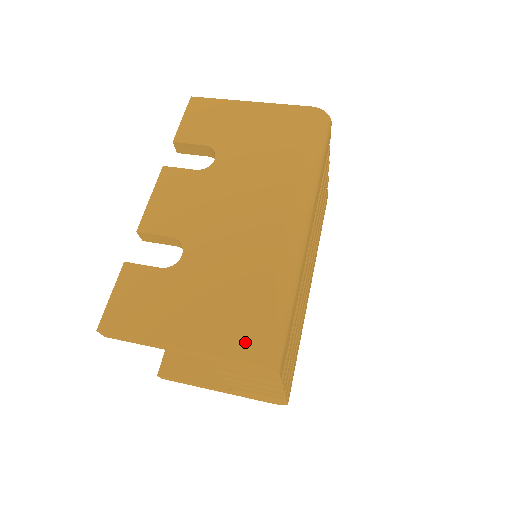
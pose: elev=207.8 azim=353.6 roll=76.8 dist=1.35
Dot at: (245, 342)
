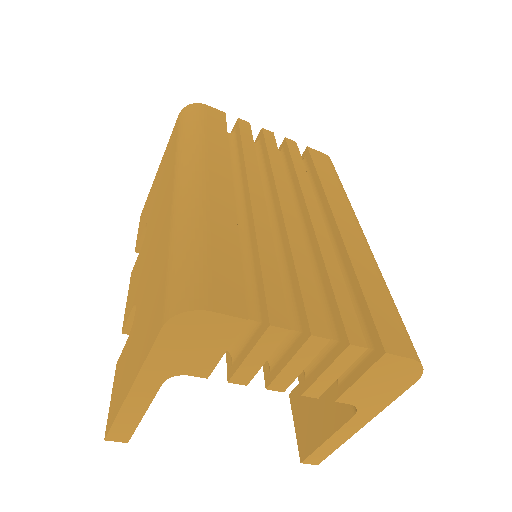
Dot at: (159, 316)
